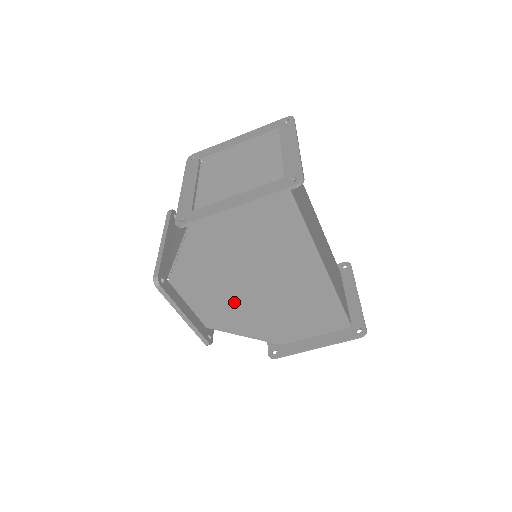
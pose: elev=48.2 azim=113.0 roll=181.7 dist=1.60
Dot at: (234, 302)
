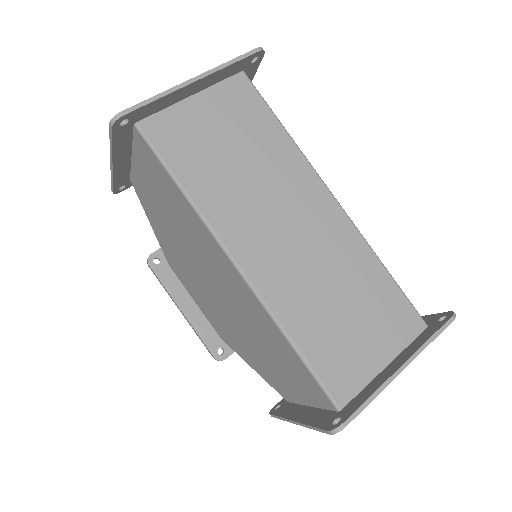
Dot at: (215, 308)
